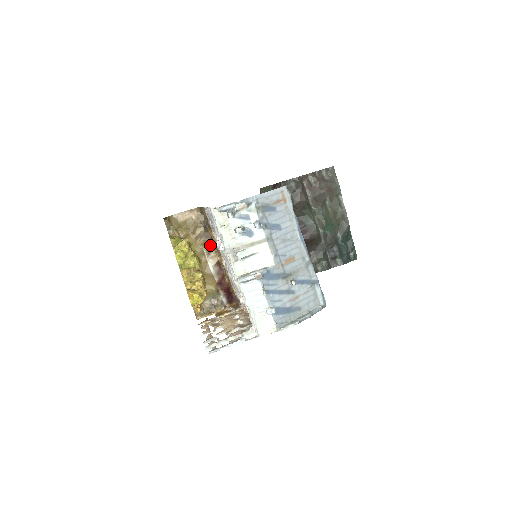
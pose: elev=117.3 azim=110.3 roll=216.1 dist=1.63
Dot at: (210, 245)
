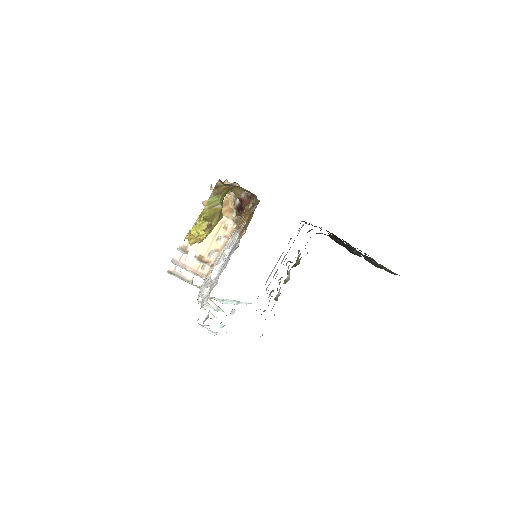
Dot at: occluded
